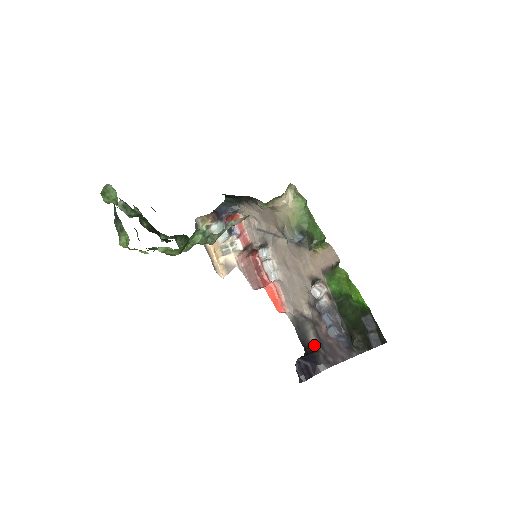
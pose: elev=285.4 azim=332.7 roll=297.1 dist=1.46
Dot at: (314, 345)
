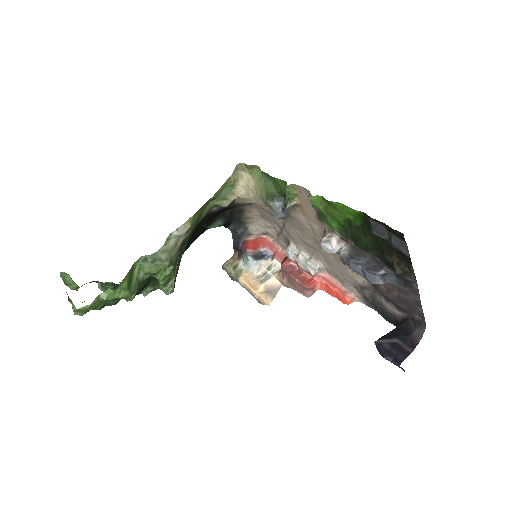
Dot at: (398, 314)
